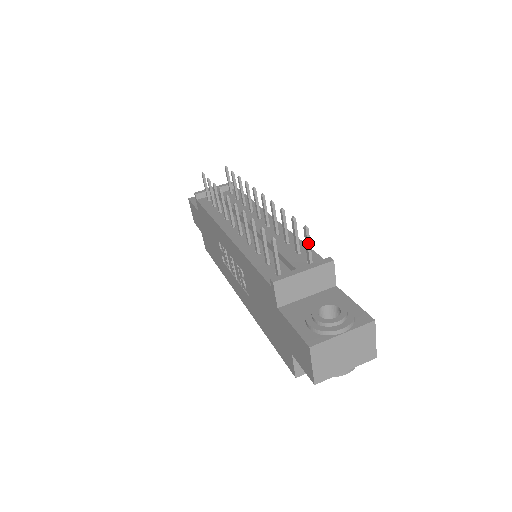
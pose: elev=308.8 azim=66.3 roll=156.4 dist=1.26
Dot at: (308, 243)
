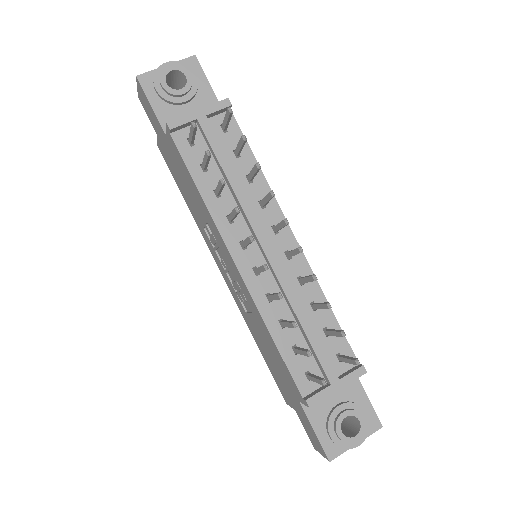
Dot at: (351, 363)
